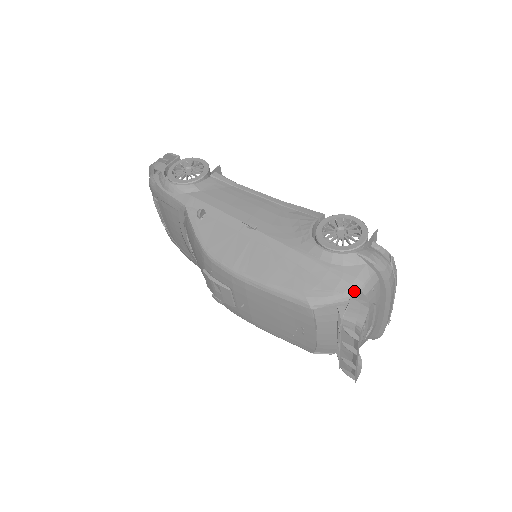
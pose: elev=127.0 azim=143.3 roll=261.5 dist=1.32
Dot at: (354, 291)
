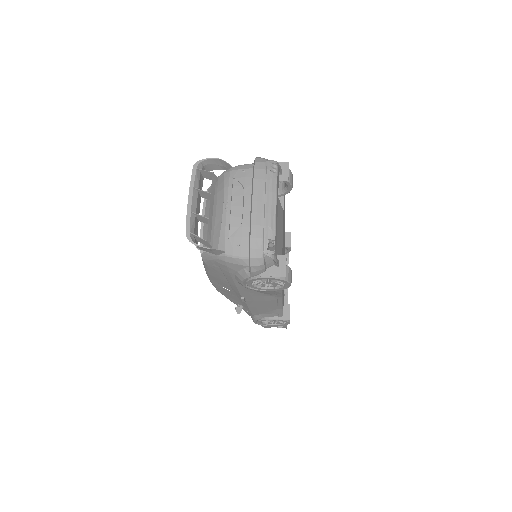
Dot at: (230, 169)
